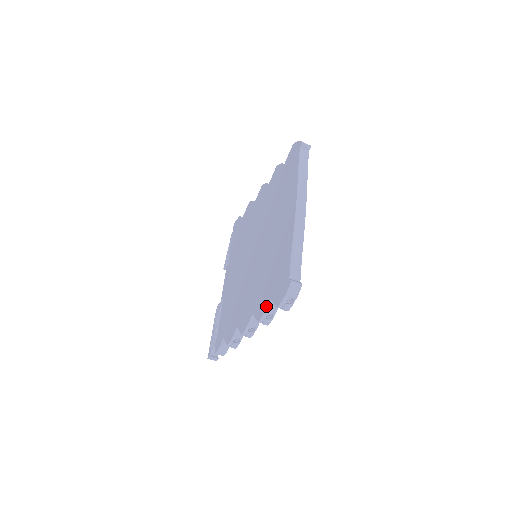
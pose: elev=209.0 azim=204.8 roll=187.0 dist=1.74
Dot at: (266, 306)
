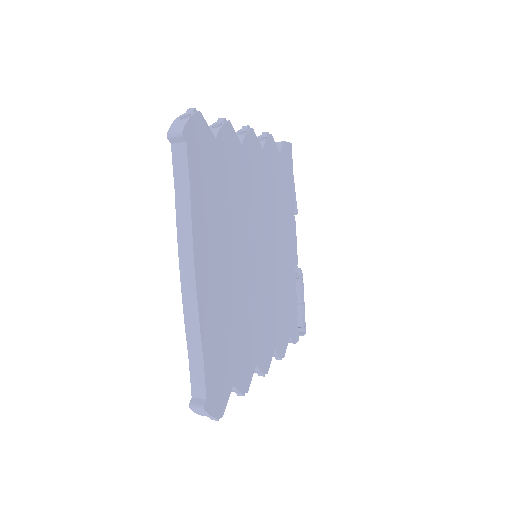
Dot at: occluded
